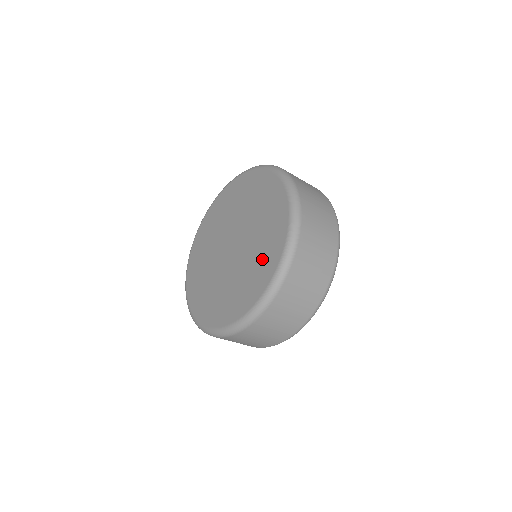
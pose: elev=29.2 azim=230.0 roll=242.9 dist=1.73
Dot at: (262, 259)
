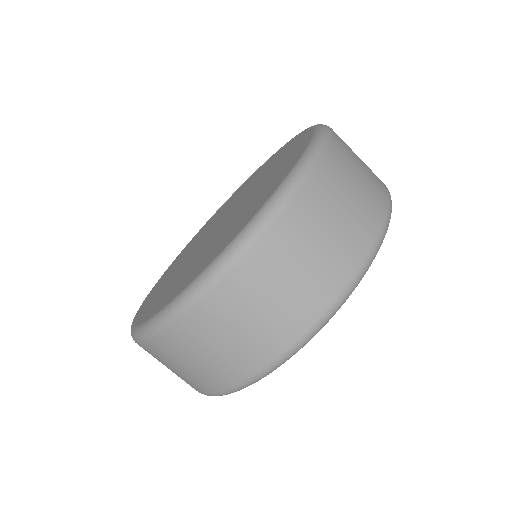
Dot at: (284, 158)
